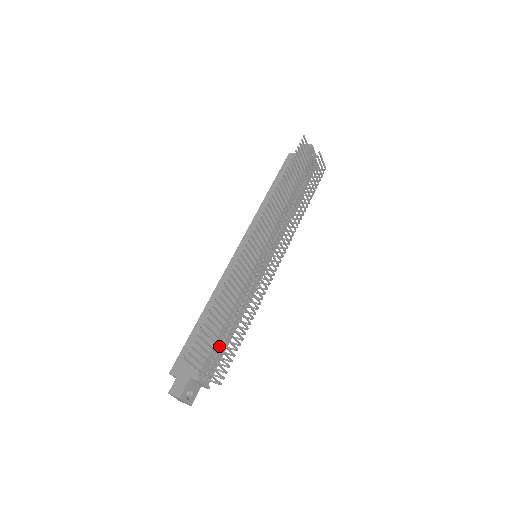
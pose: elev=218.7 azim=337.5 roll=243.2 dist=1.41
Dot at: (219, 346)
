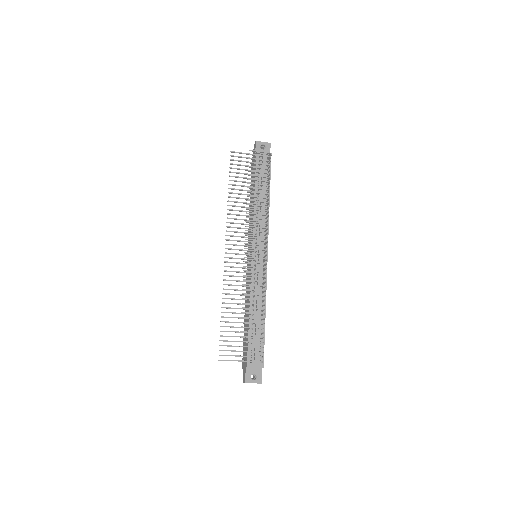
Dot at: occluded
